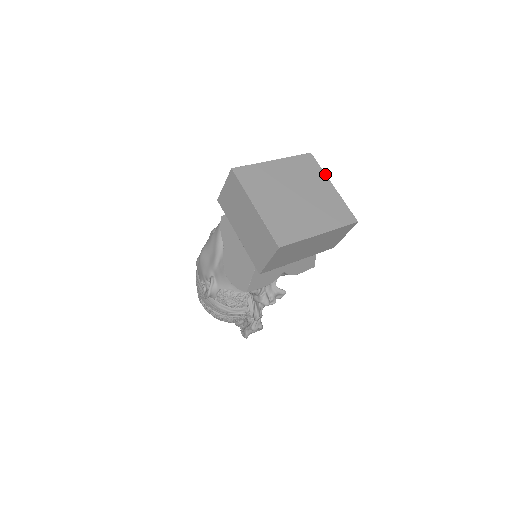
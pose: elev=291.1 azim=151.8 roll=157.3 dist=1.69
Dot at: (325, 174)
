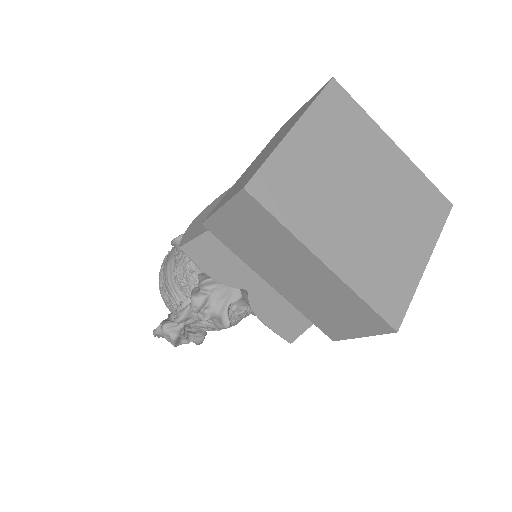
Dot at: (437, 240)
